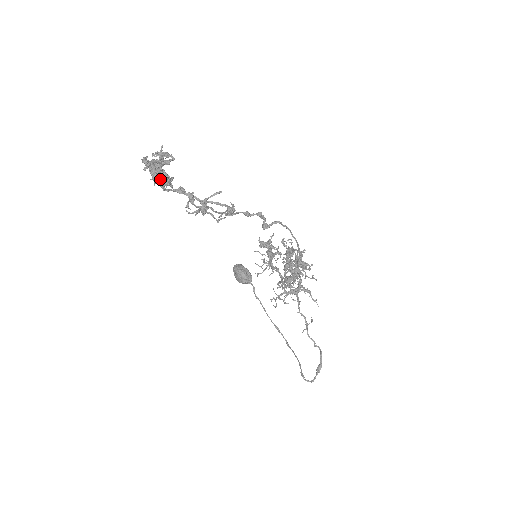
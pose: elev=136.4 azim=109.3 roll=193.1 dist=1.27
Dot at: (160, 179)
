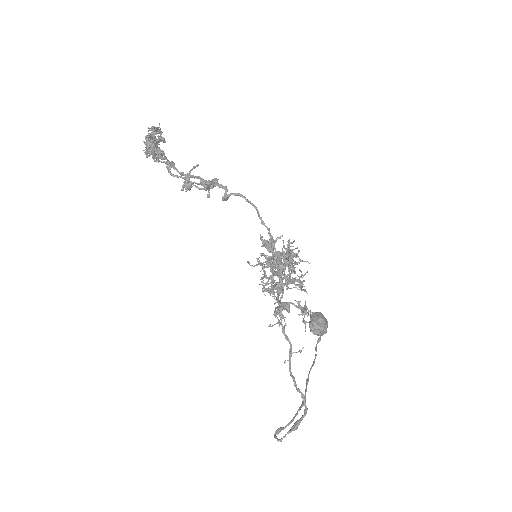
Dot at: (151, 150)
